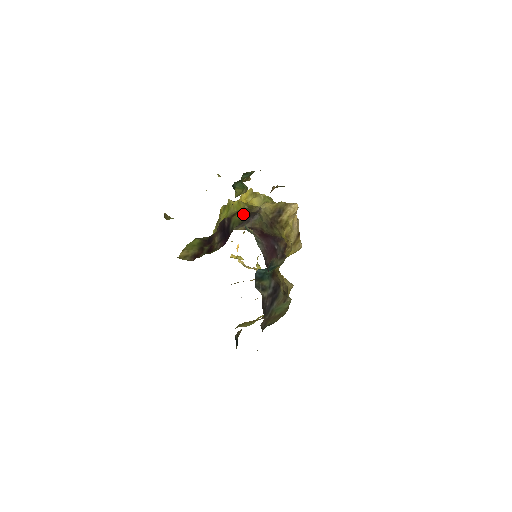
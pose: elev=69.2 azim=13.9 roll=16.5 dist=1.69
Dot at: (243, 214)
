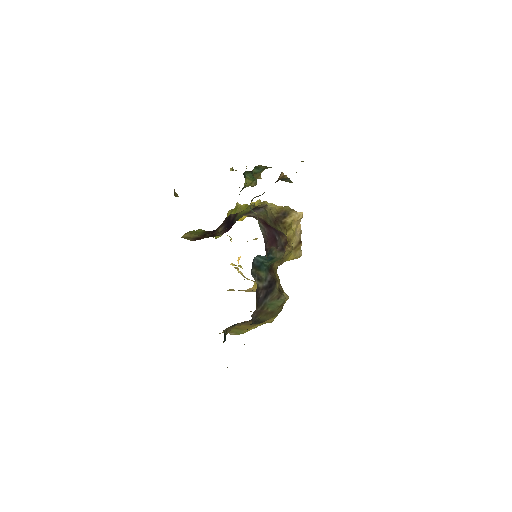
Dot at: (249, 209)
